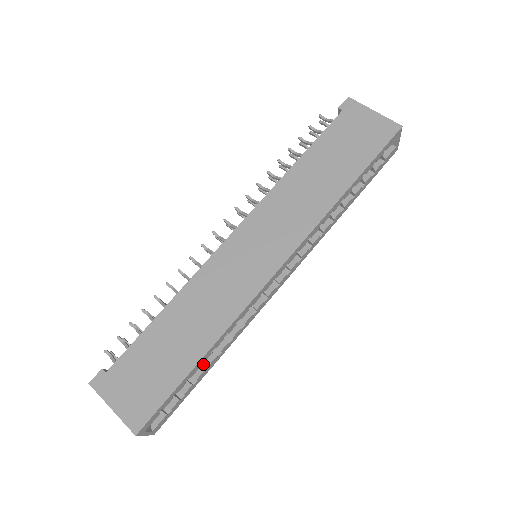
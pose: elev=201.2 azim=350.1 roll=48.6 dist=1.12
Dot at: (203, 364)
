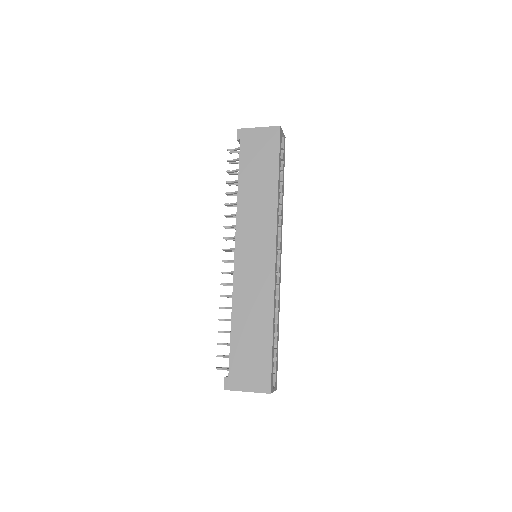
Dot at: occluded
